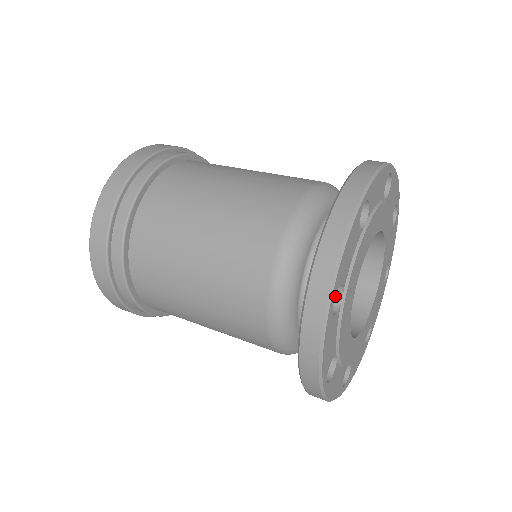
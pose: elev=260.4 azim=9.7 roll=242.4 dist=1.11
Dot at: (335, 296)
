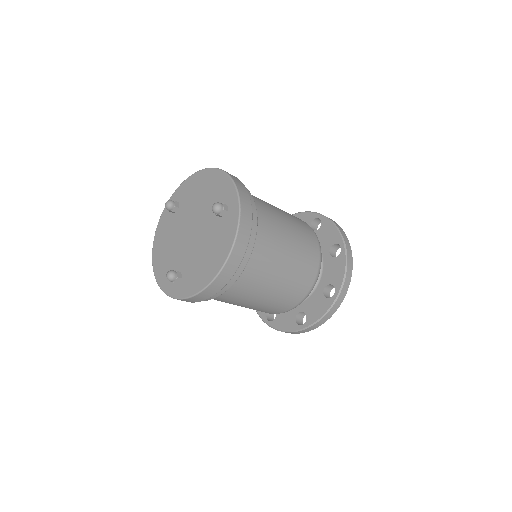
Dot at: occluded
